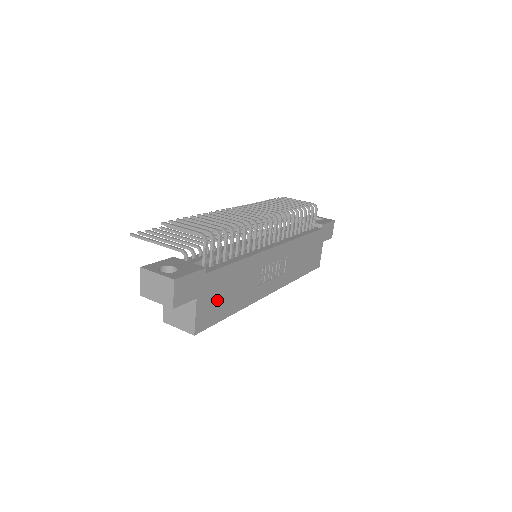
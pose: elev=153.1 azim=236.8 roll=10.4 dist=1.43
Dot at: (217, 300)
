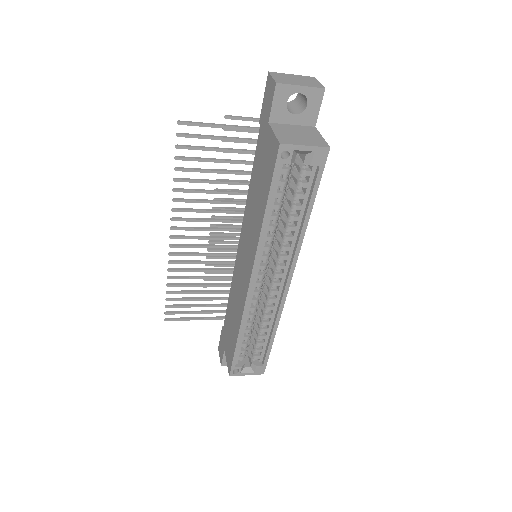
Dot at: occluded
